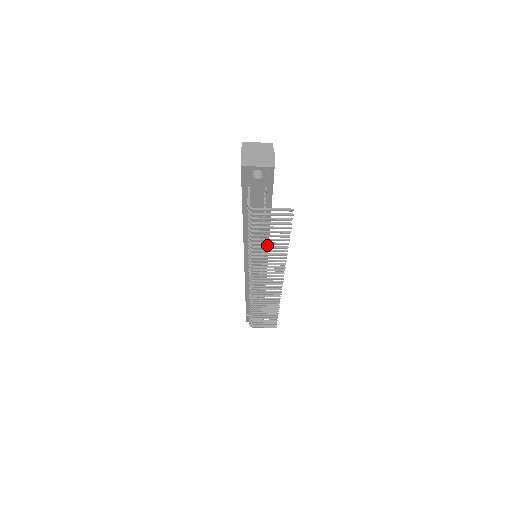
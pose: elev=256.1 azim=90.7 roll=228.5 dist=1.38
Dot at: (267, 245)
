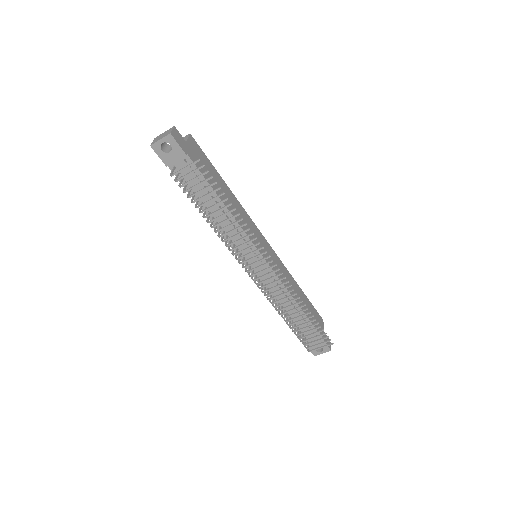
Dot at: (240, 229)
